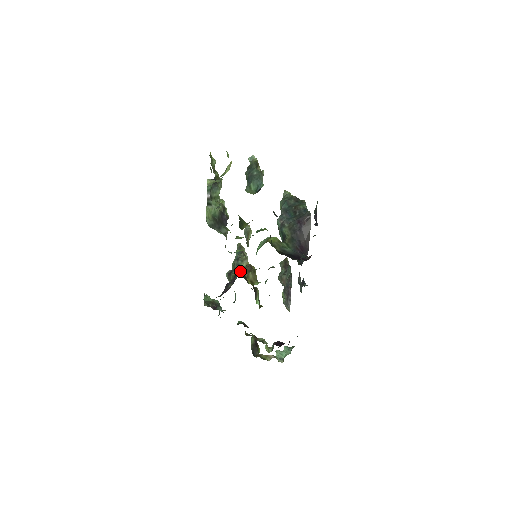
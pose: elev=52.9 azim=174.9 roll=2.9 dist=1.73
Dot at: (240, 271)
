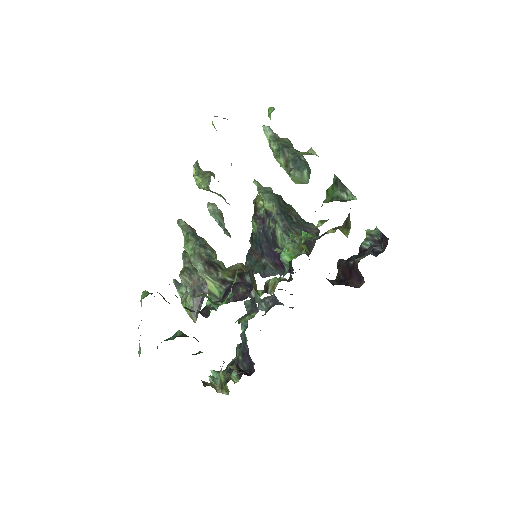
Dot at: occluded
